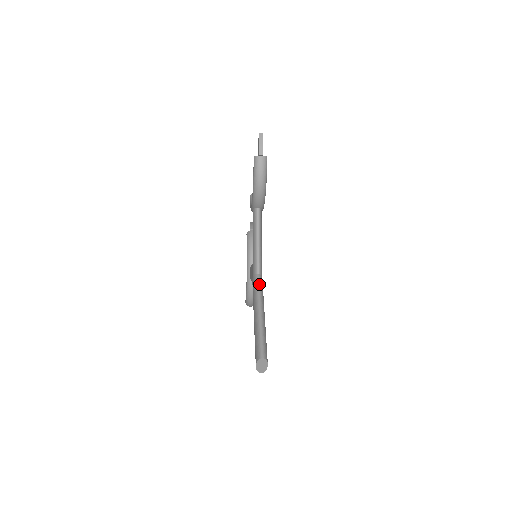
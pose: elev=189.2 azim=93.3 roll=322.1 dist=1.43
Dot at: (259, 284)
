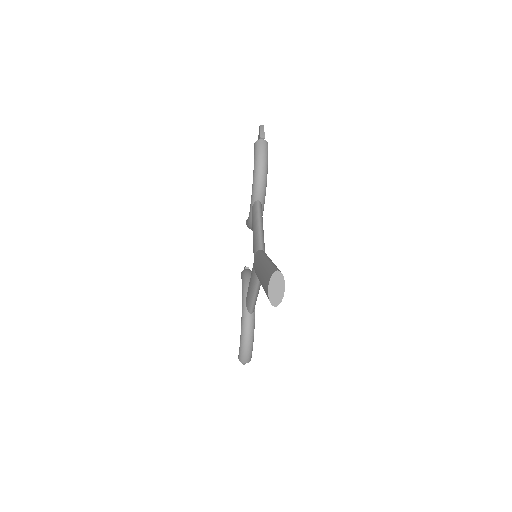
Dot at: (264, 252)
